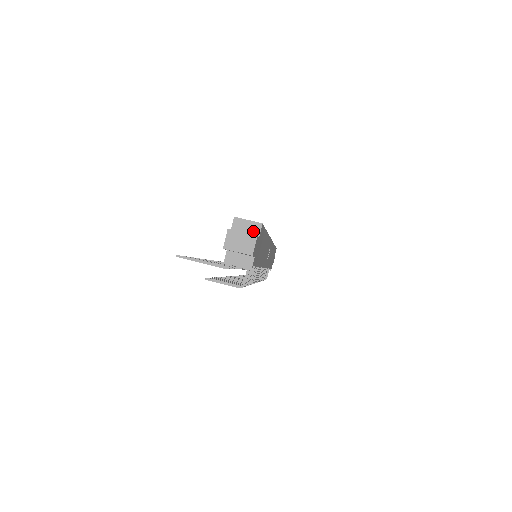
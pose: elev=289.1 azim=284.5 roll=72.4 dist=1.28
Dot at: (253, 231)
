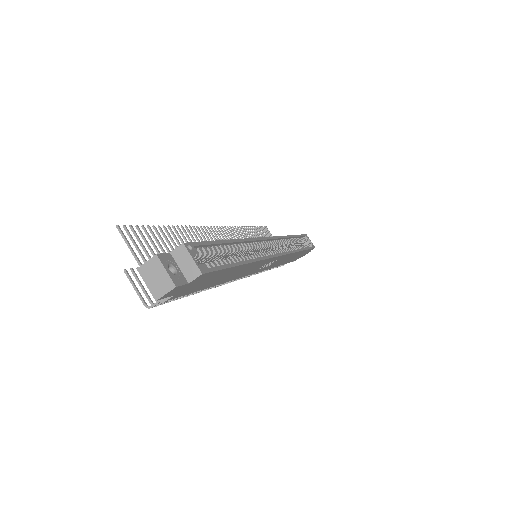
Dot at: (188, 273)
